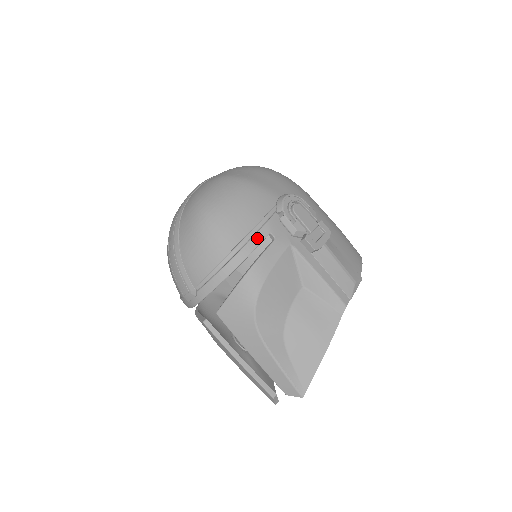
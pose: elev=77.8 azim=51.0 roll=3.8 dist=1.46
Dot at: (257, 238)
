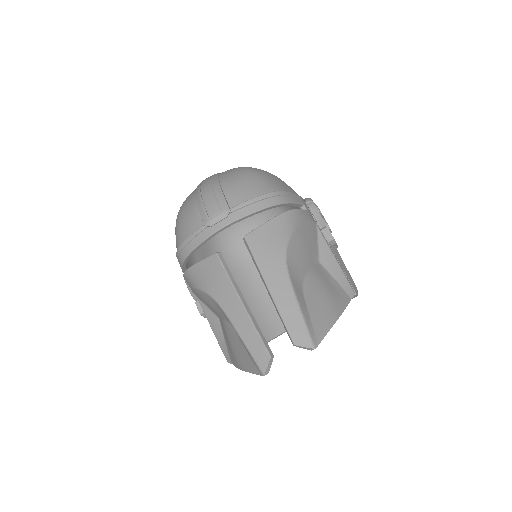
Dot at: (296, 199)
